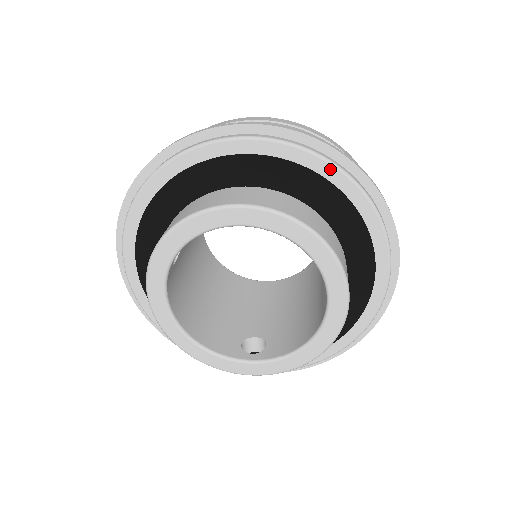
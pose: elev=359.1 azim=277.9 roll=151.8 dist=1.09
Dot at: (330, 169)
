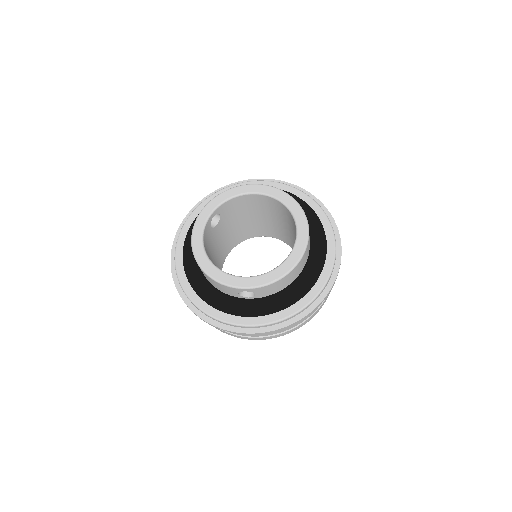
Dot at: (301, 193)
